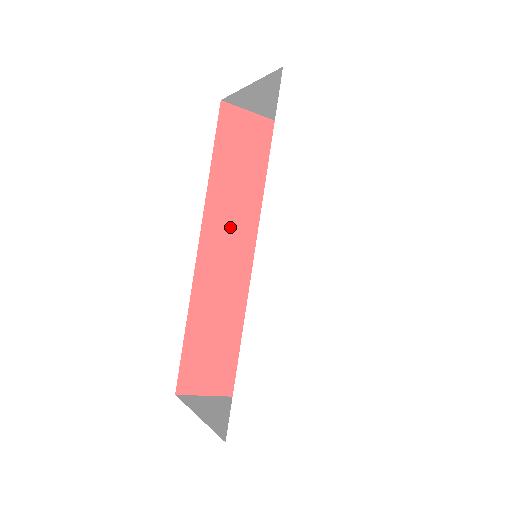
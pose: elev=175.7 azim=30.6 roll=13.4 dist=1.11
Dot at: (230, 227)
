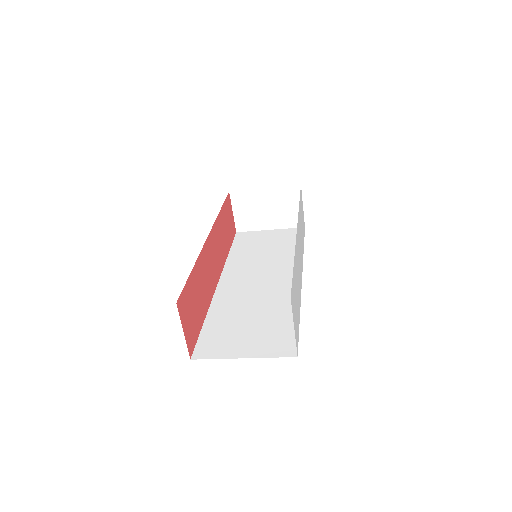
Dot at: (217, 247)
